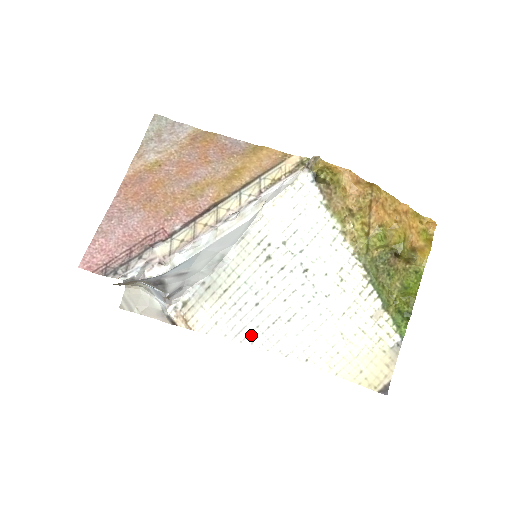
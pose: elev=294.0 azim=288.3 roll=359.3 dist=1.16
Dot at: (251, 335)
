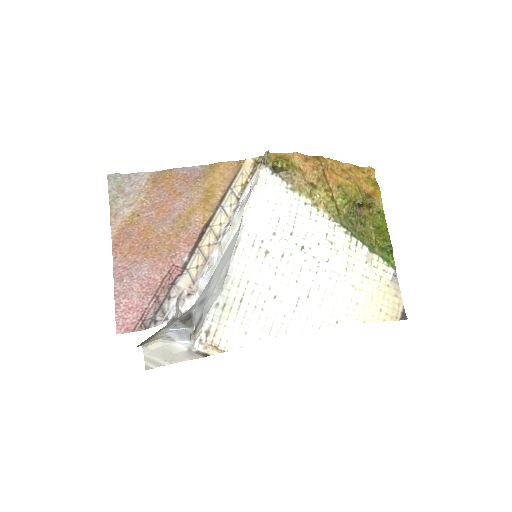
Dot at: (282, 326)
